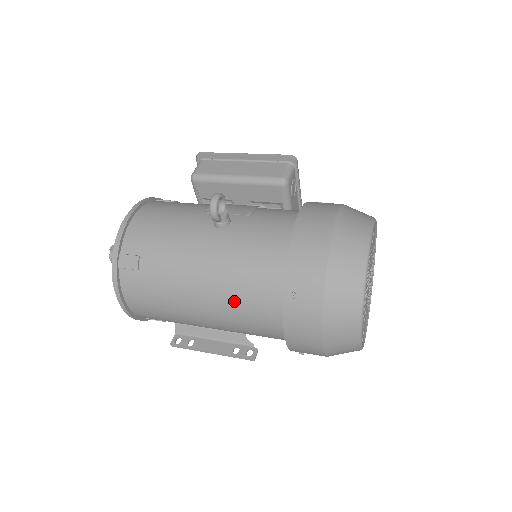
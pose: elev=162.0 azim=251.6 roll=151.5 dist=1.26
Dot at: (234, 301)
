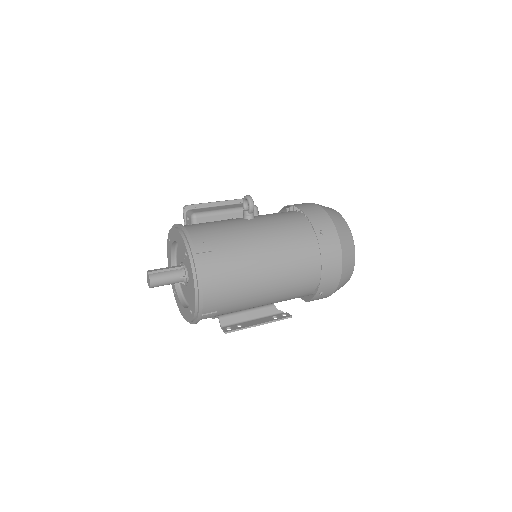
Dot at: (285, 253)
